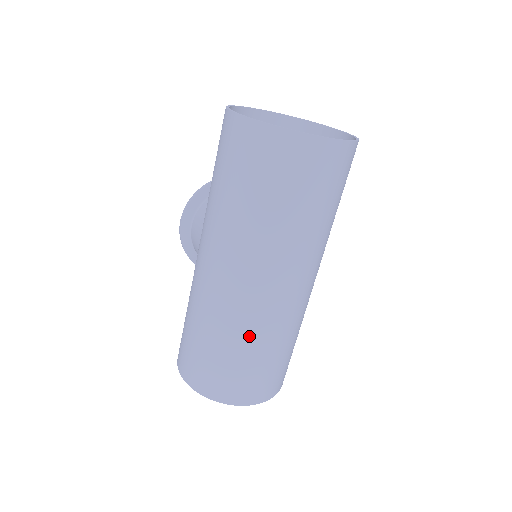
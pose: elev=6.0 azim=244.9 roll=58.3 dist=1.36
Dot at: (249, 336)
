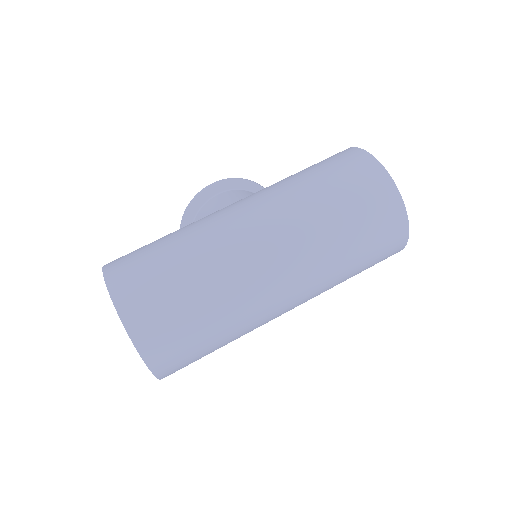
Dot at: (222, 294)
